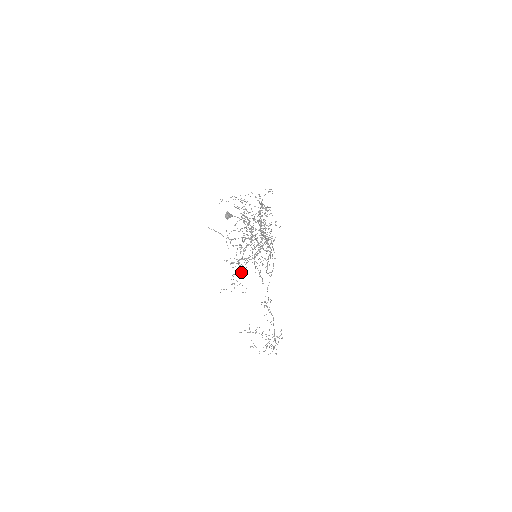
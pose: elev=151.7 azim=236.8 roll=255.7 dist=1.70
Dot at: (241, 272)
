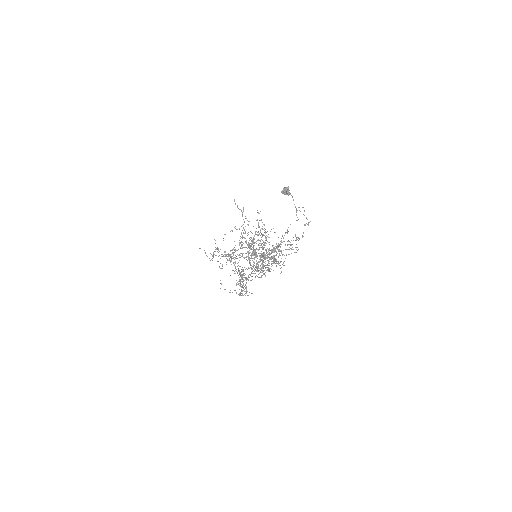
Dot at: (228, 256)
